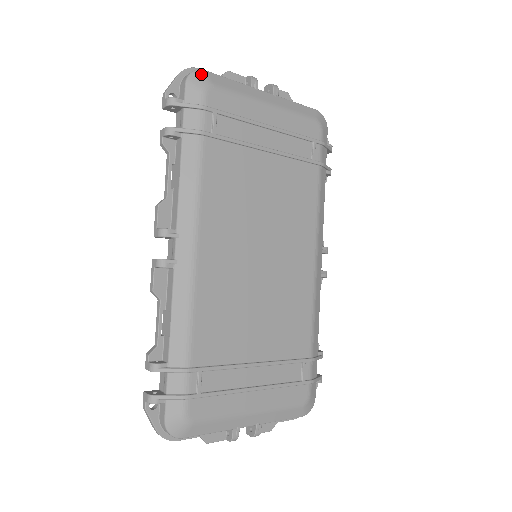
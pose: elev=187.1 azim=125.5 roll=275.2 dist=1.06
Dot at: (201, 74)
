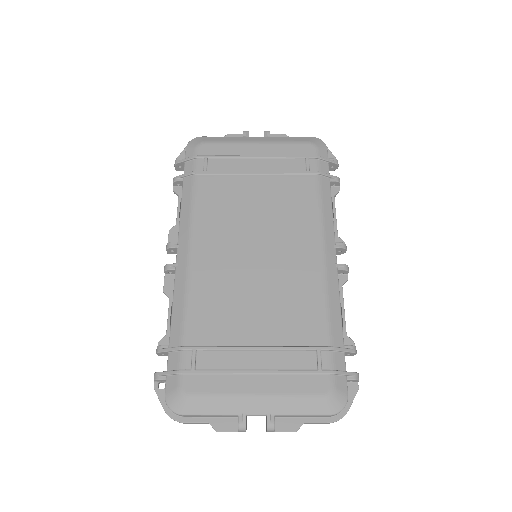
Dot at: (197, 139)
